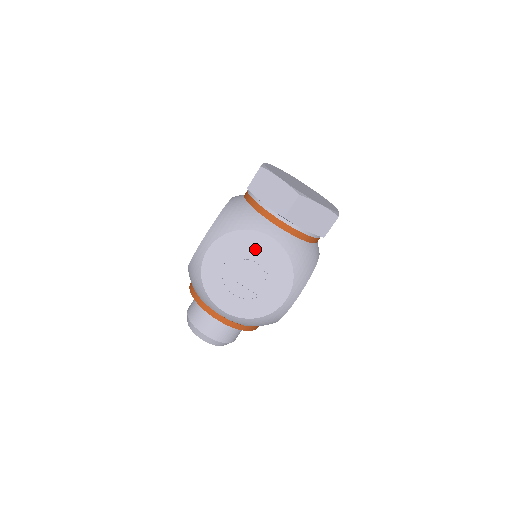
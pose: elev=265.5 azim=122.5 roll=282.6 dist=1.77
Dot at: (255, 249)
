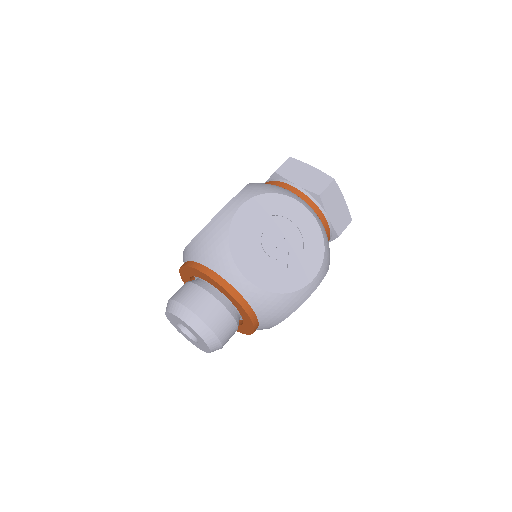
Dot at: (291, 216)
